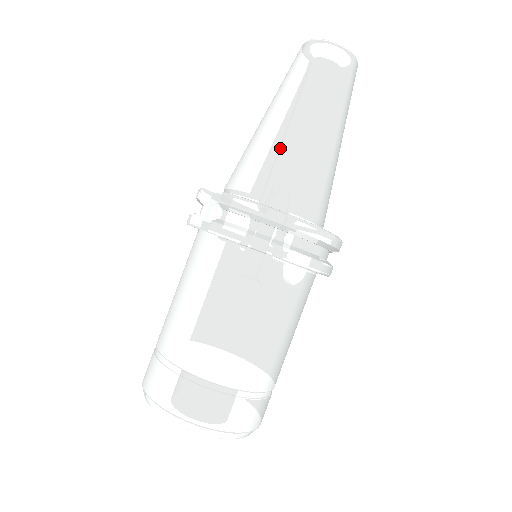
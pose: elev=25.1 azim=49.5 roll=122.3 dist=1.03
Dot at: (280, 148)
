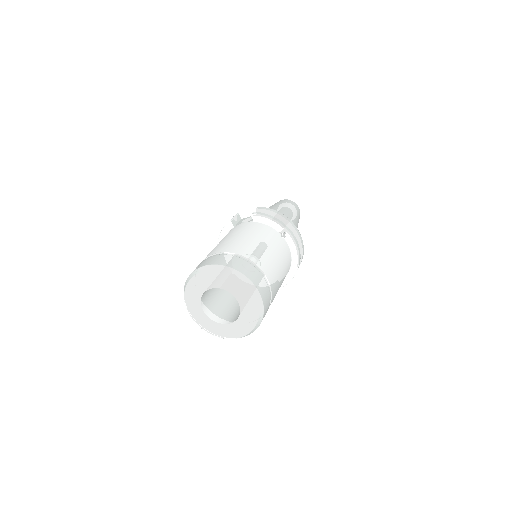
Dot at: occluded
